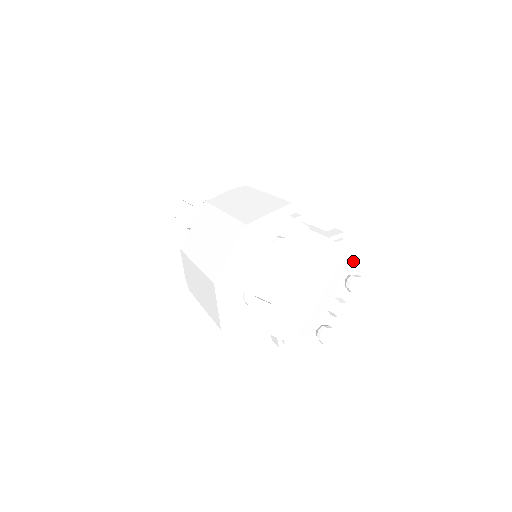
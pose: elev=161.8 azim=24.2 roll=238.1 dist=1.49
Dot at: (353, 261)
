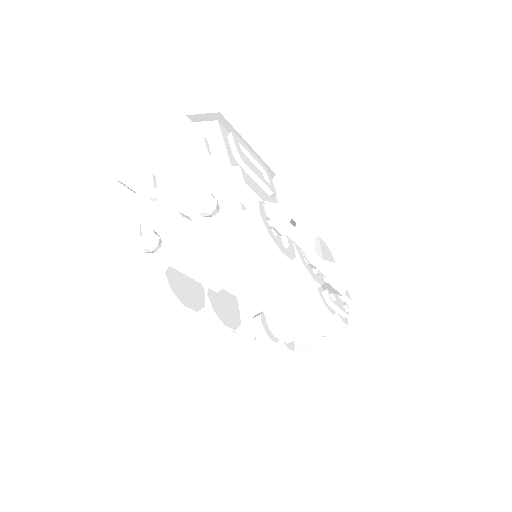
Dot at: (240, 204)
